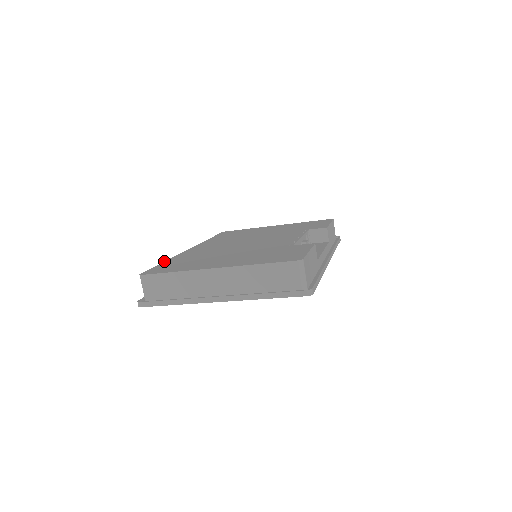
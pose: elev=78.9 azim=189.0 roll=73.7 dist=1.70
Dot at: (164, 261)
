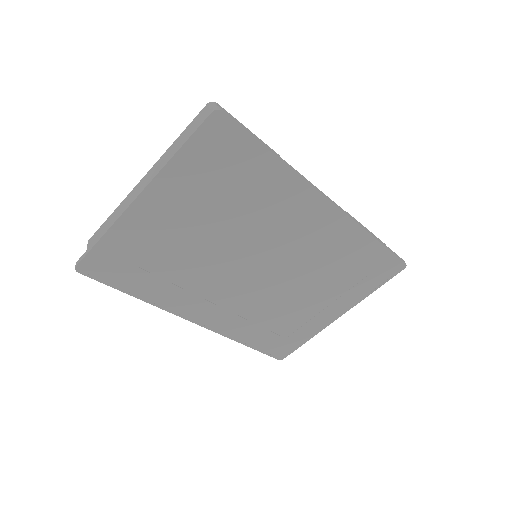
Dot at: occluded
